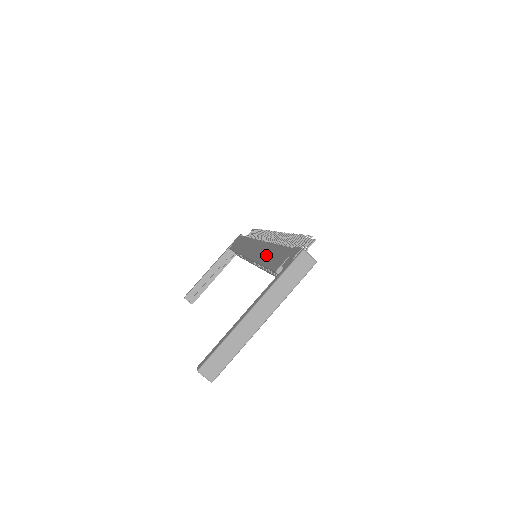
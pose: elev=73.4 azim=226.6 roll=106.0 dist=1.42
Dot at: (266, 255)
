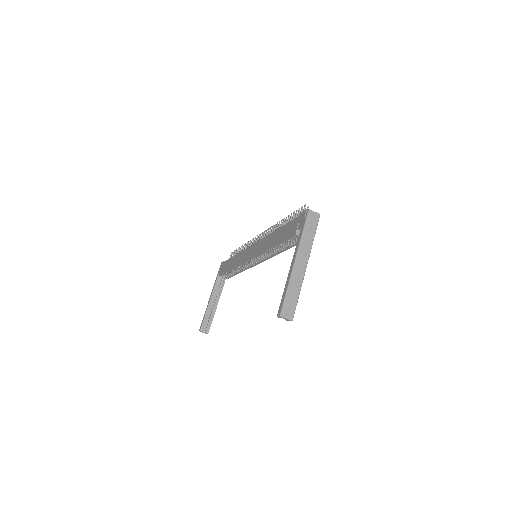
Dot at: (273, 239)
